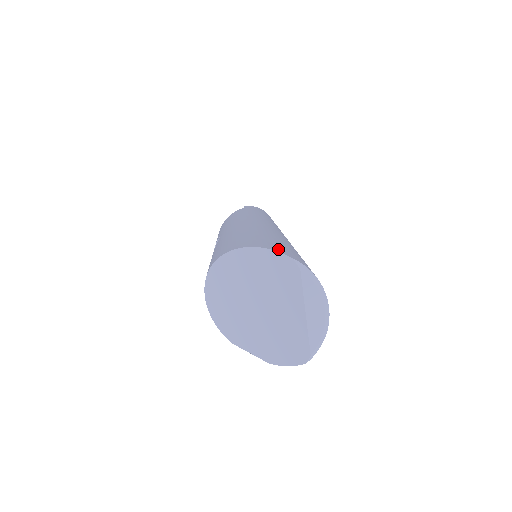
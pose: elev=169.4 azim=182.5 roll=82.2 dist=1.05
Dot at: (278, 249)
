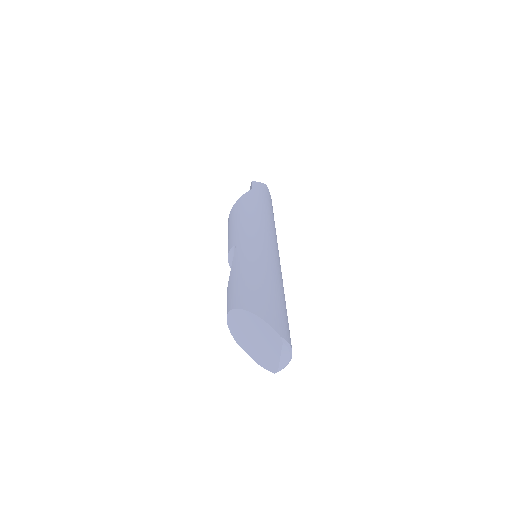
Dot at: (274, 324)
